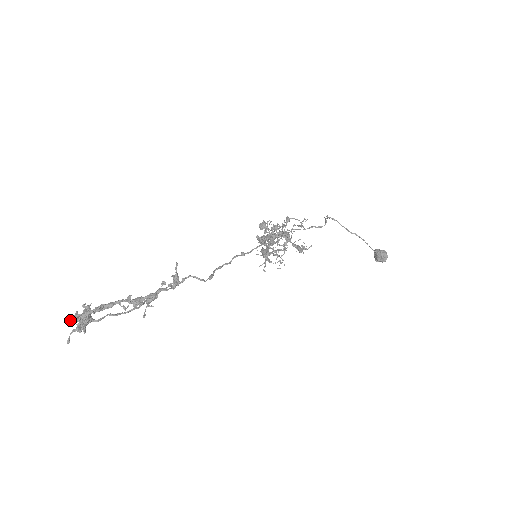
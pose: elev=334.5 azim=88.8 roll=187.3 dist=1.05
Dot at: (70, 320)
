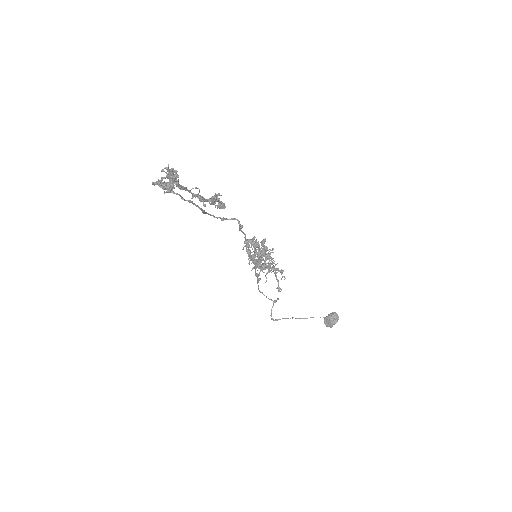
Dot at: (155, 182)
